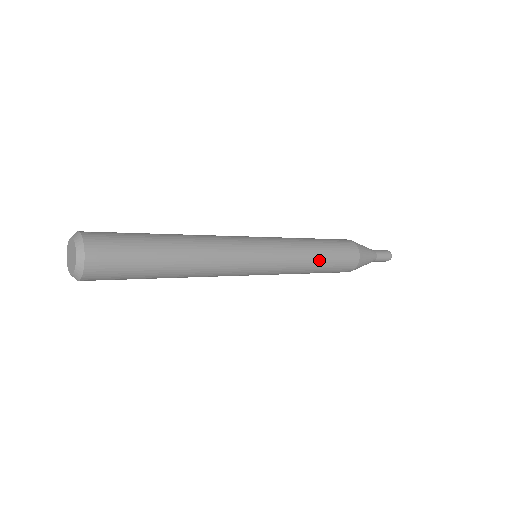
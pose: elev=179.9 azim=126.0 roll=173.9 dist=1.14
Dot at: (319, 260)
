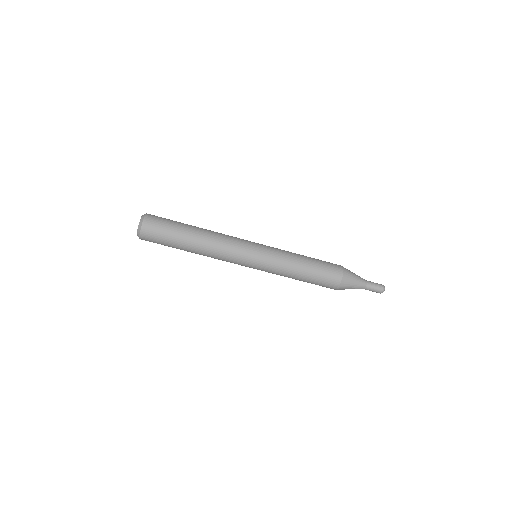
Dot at: (303, 267)
